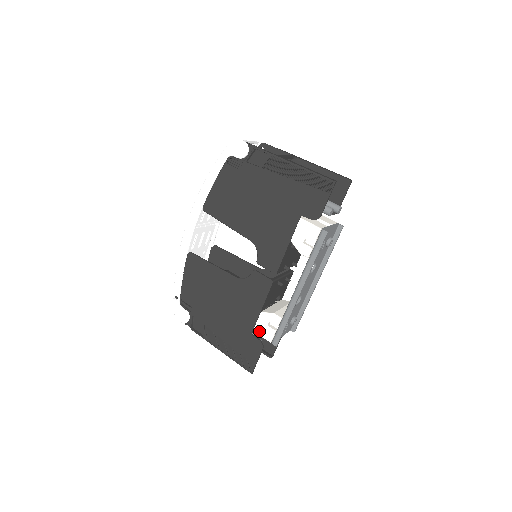
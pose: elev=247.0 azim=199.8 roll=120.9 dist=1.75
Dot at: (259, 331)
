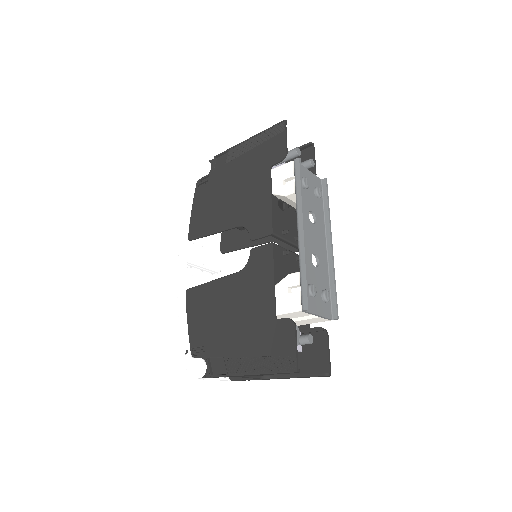
Dot at: (282, 308)
